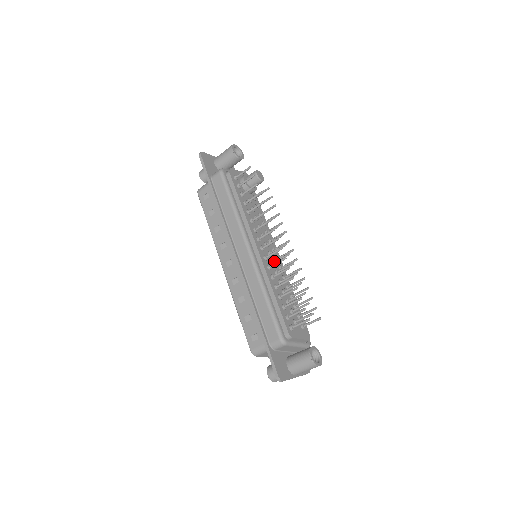
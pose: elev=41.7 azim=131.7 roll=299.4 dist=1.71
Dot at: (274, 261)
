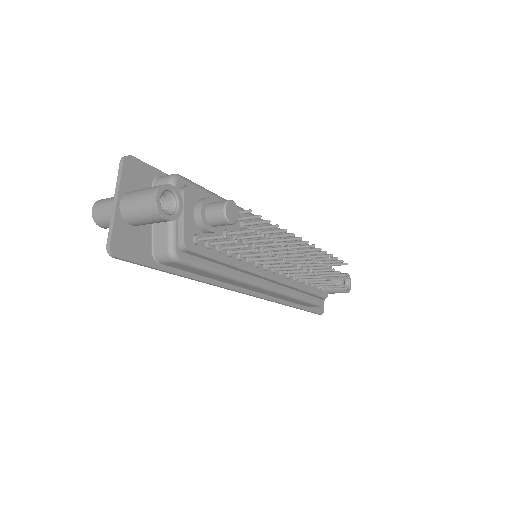
Dot at: (287, 261)
